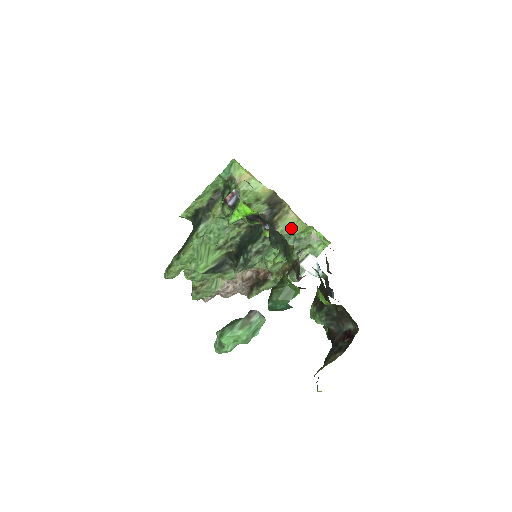
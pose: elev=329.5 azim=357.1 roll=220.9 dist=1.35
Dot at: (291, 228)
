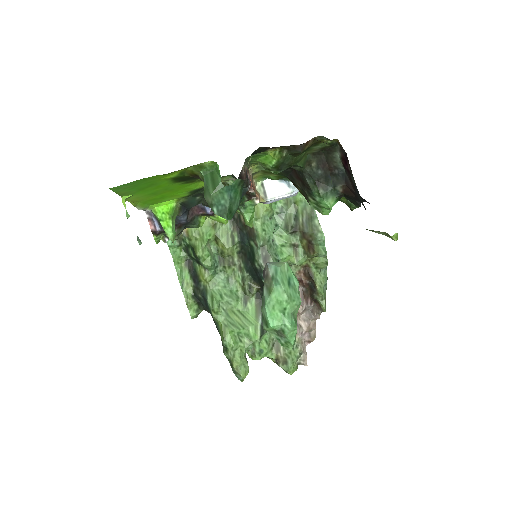
Dot at: (259, 208)
